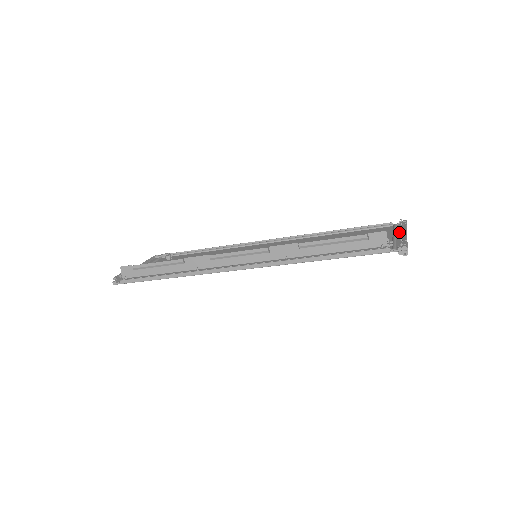
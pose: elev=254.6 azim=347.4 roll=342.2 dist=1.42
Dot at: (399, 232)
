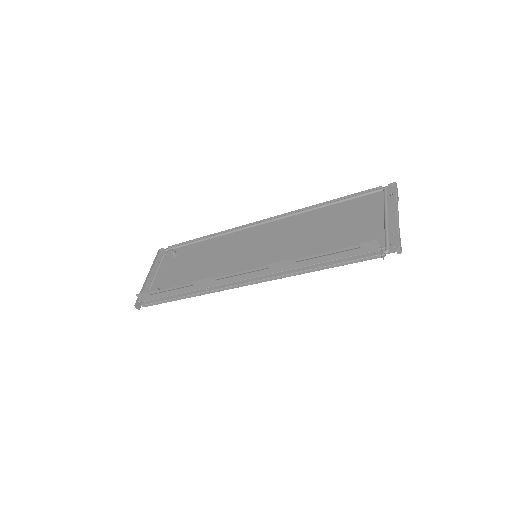
Dot at: (390, 213)
